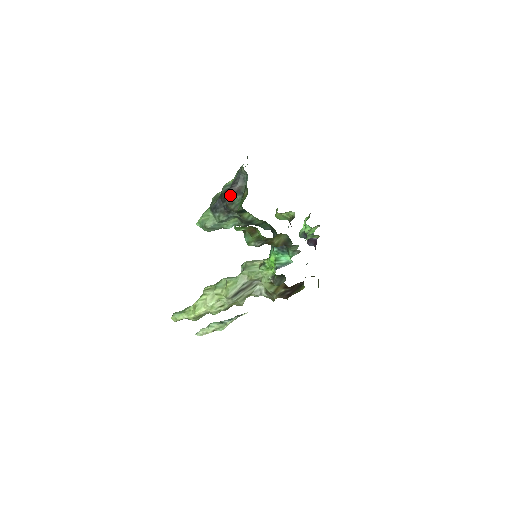
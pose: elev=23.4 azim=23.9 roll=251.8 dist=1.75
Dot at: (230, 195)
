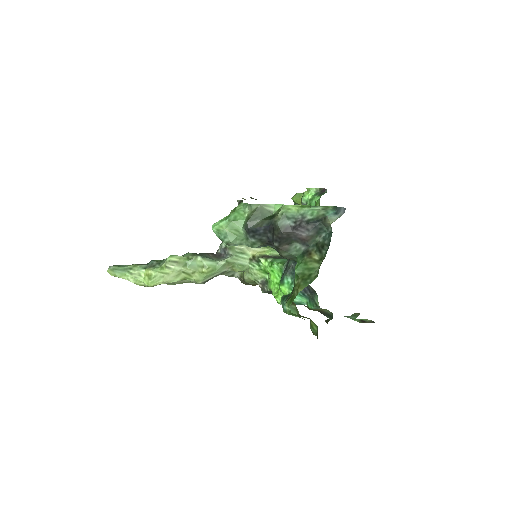
Dot at: (289, 238)
